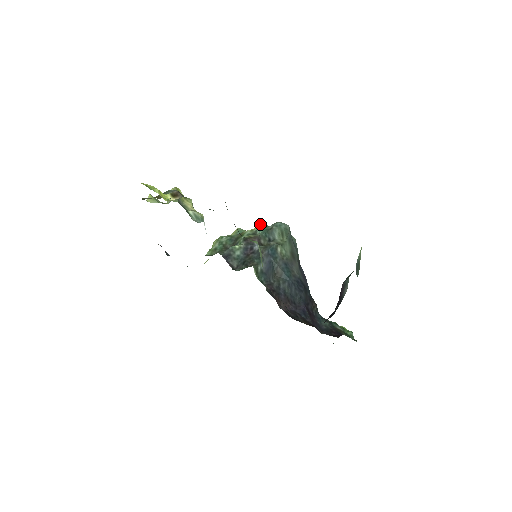
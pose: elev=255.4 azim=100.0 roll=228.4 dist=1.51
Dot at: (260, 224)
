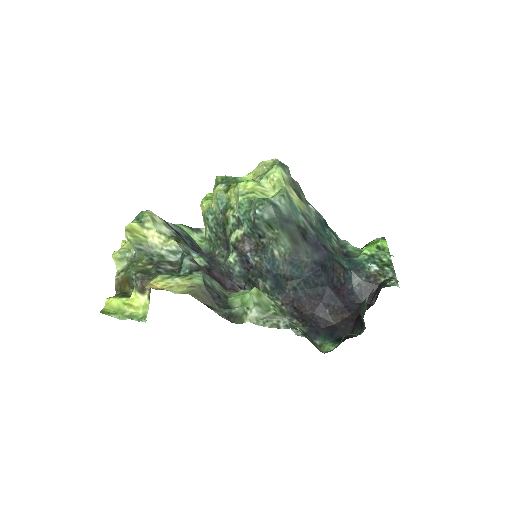
Dot at: (237, 196)
